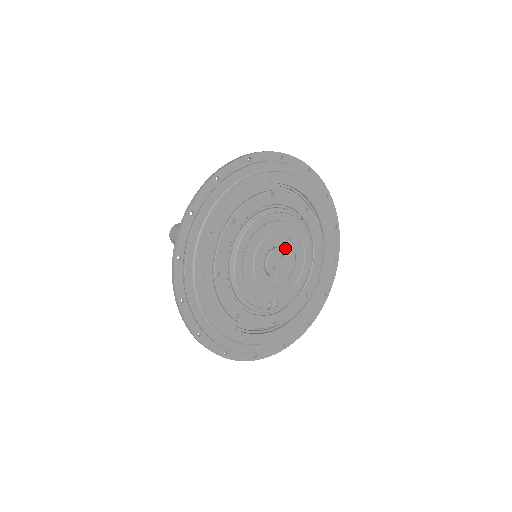
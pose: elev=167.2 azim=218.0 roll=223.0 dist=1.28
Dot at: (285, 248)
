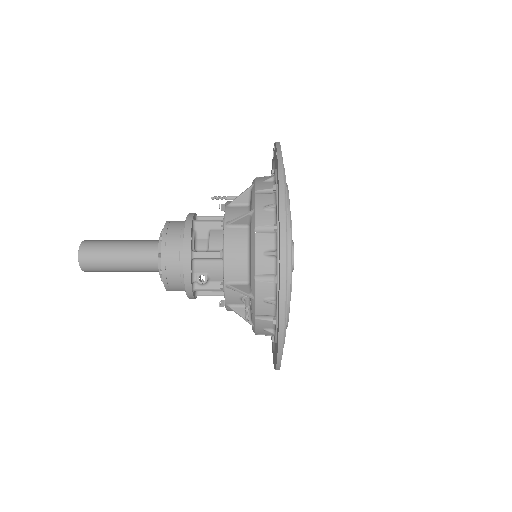
Dot at: occluded
